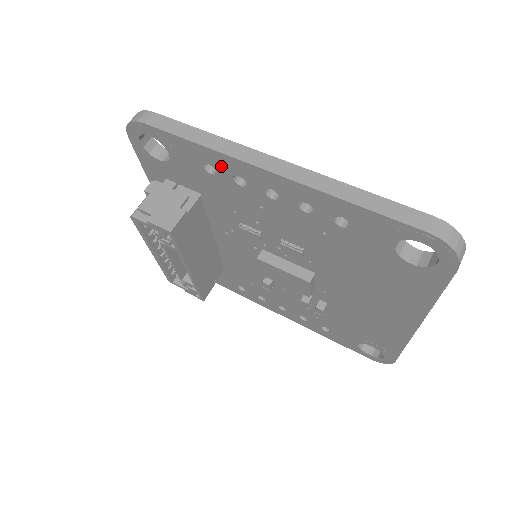
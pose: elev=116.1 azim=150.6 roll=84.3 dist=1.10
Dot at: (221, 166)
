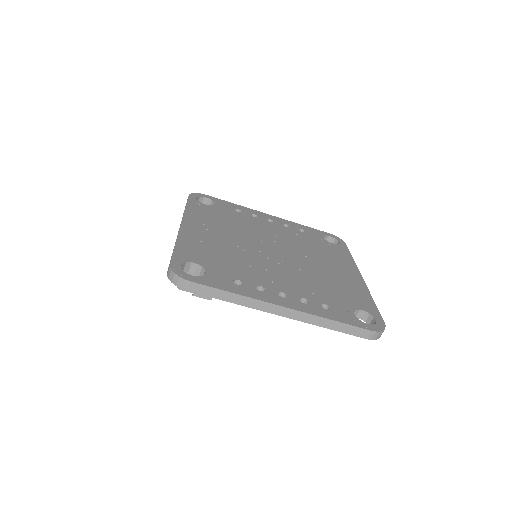
Dot at: occluded
